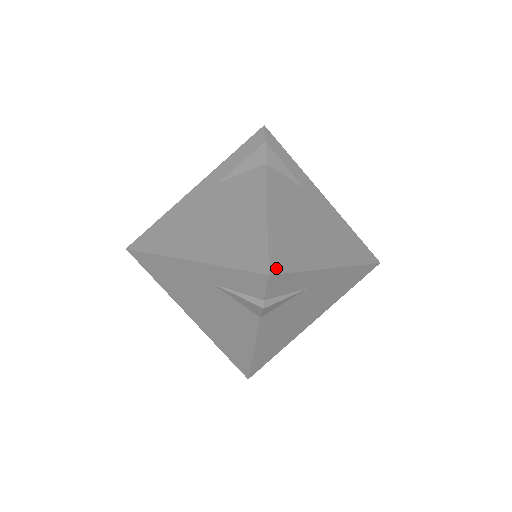
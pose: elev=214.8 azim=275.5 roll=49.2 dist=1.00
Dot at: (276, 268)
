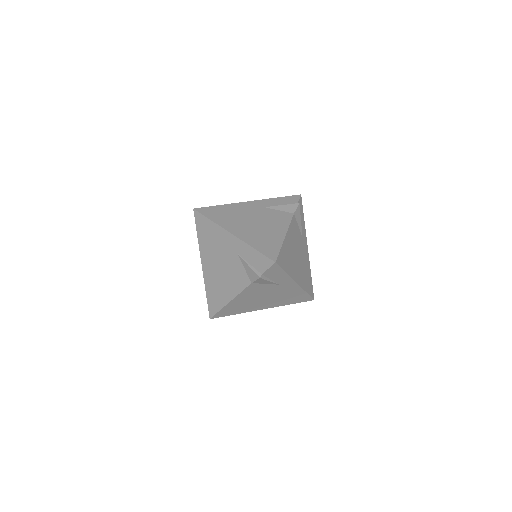
Dot at: (279, 262)
